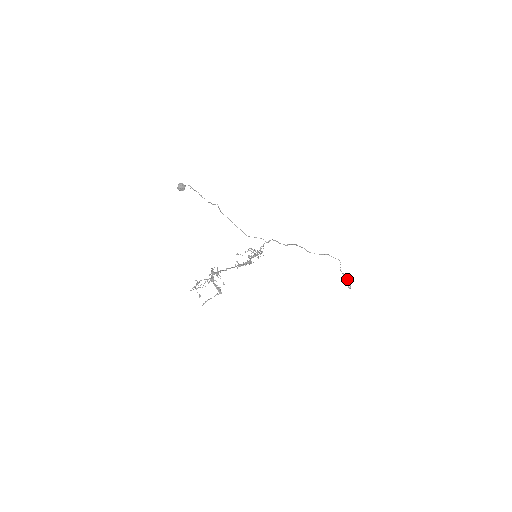
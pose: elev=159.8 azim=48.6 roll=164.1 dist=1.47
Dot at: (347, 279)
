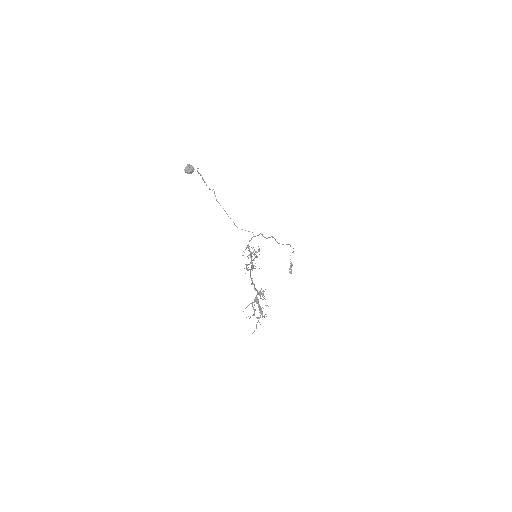
Dot at: (291, 265)
